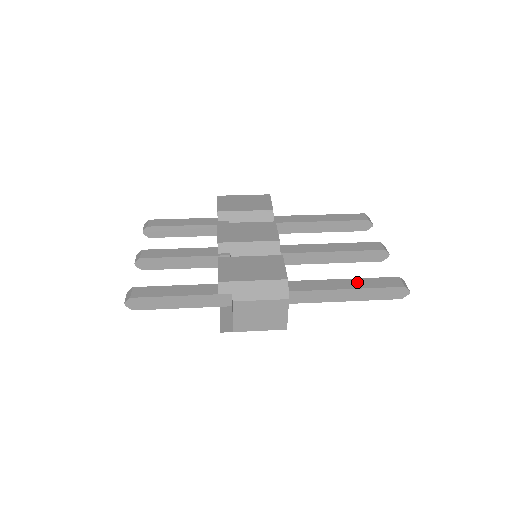
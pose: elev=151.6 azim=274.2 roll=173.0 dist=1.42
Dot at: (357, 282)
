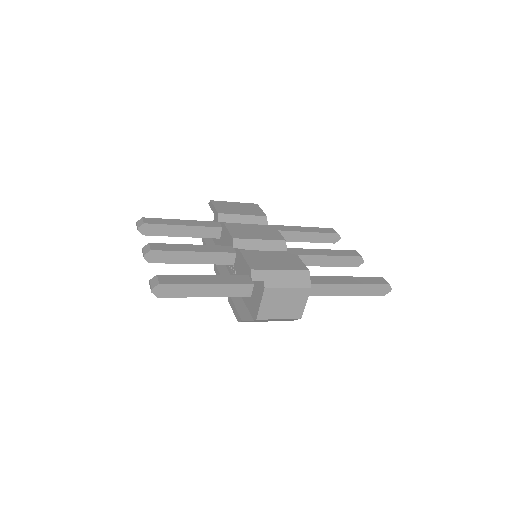
Dot at: (353, 279)
